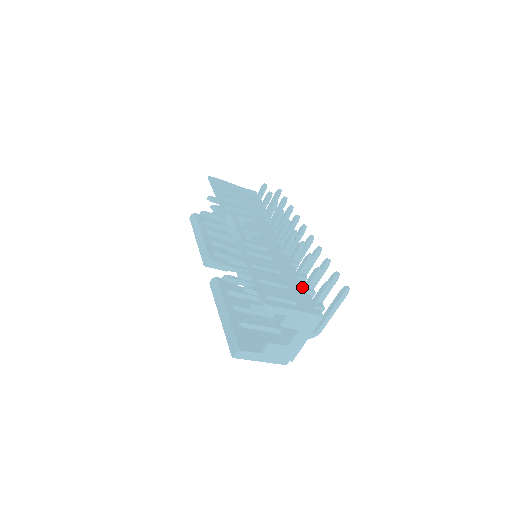
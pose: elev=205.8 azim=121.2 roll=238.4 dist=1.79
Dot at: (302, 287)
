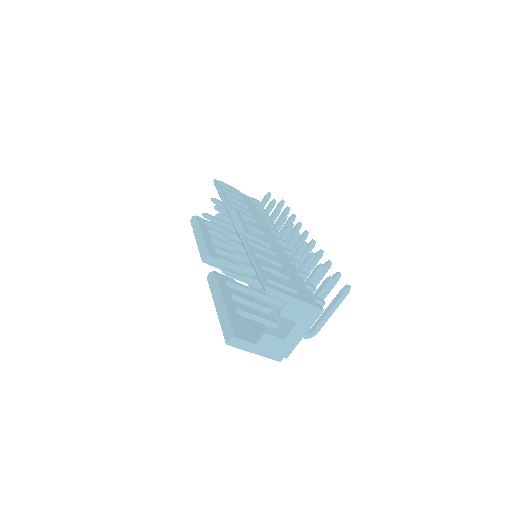
Dot at: (303, 283)
